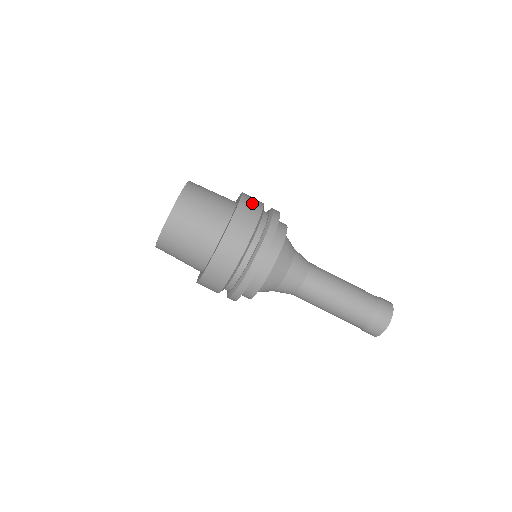
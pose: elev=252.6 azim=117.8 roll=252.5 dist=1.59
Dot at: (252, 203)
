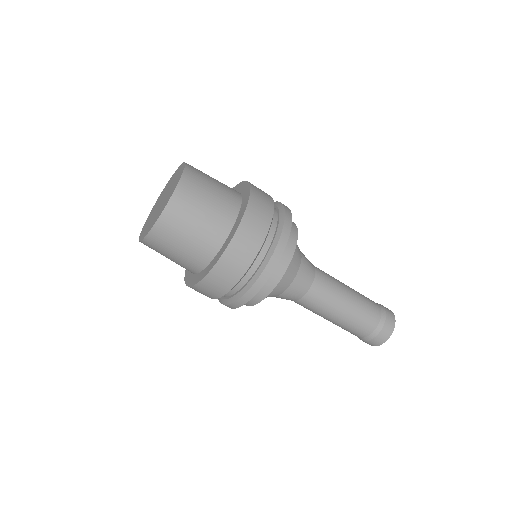
Dot at: (259, 216)
